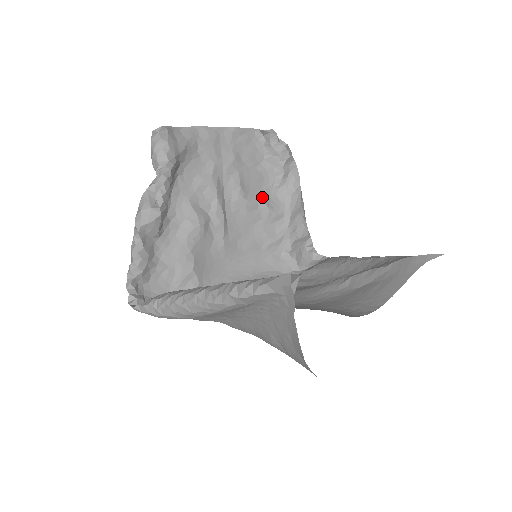
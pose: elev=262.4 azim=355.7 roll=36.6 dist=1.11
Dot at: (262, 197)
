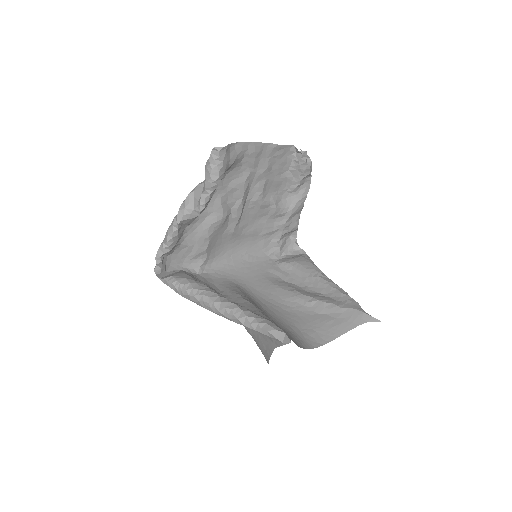
Dot at: (275, 199)
